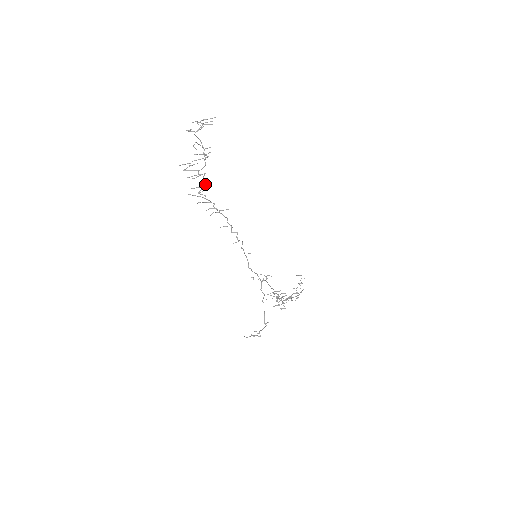
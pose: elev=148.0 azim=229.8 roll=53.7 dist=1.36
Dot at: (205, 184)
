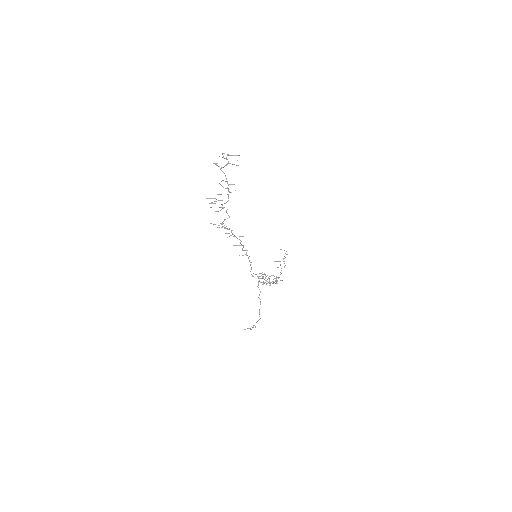
Dot at: (227, 218)
